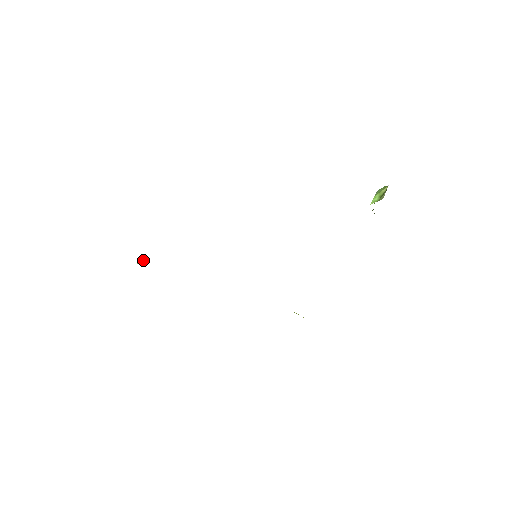
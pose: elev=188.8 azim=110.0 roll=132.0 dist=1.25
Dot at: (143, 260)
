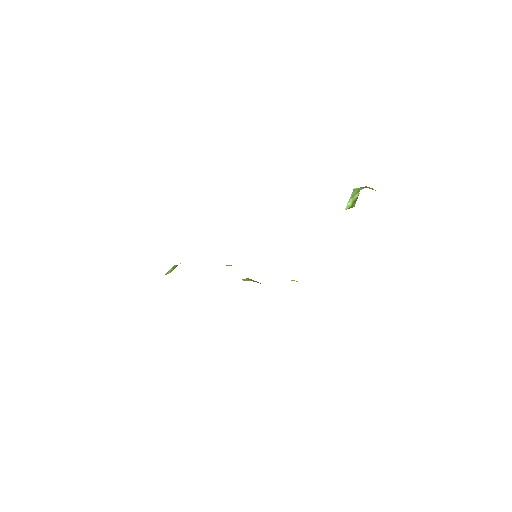
Dot at: (172, 268)
